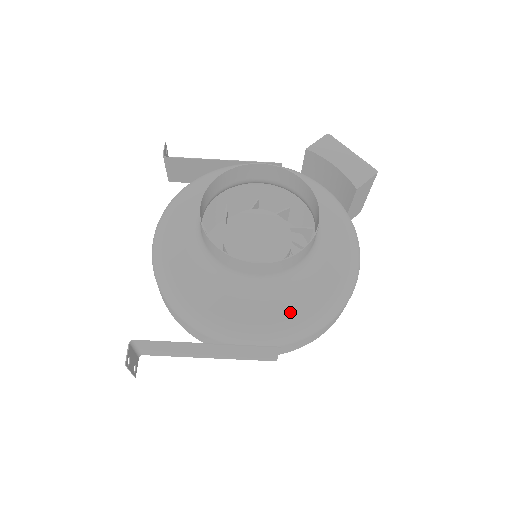
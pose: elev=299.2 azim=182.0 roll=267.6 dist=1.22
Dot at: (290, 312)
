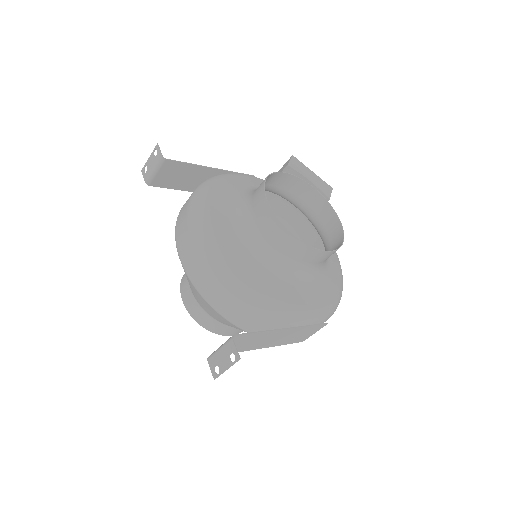
Dot at: (328, 294)
